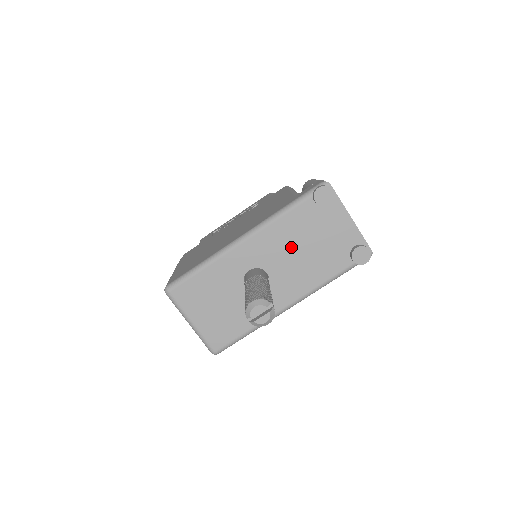
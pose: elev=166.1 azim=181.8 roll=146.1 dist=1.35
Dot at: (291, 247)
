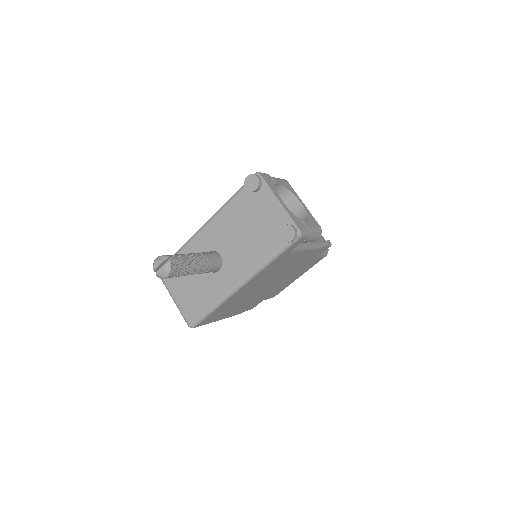
Dot at: (235, 231)
